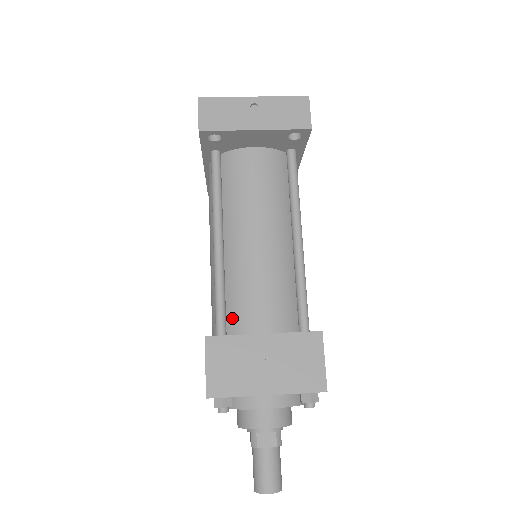
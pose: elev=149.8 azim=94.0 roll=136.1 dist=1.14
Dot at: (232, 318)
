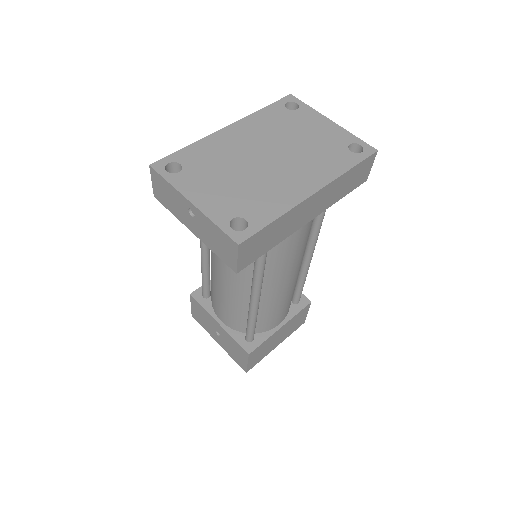
Dot at: (211, 294)
